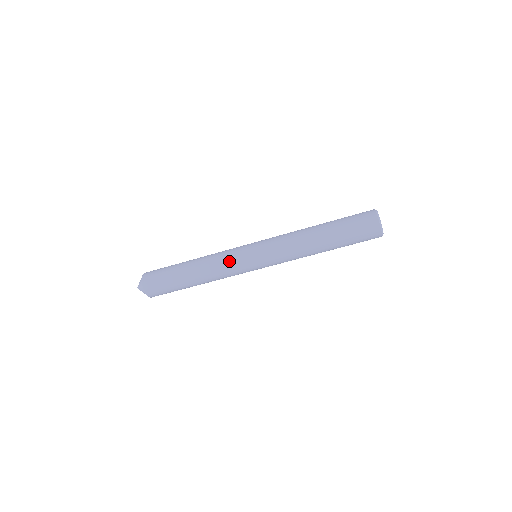
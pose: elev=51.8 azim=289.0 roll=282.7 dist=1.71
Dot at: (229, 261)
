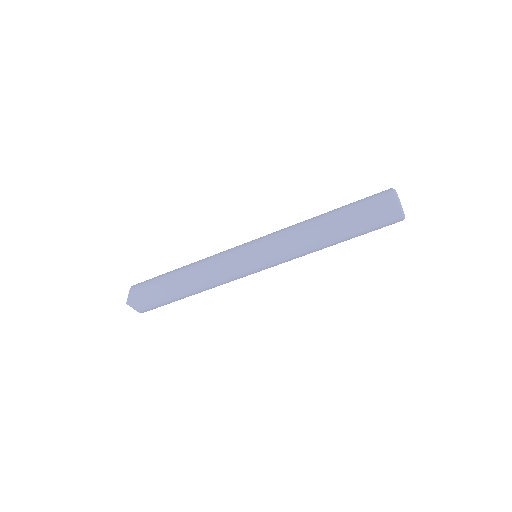
Dot at: (223, 258)
